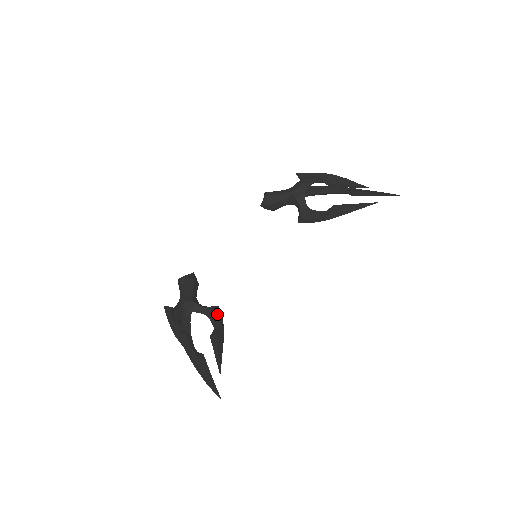
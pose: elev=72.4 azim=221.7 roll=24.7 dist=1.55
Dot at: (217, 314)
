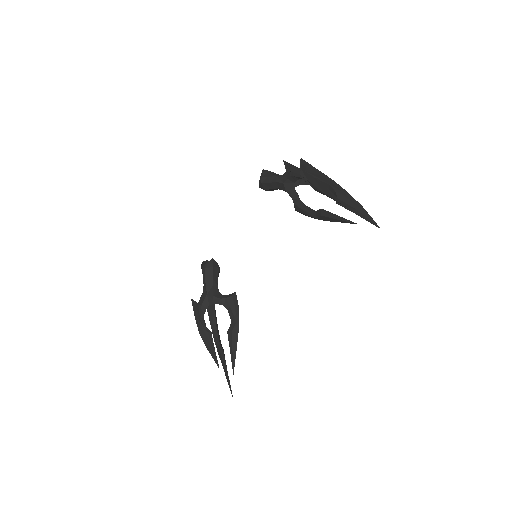
Dot at: (233, 306)
